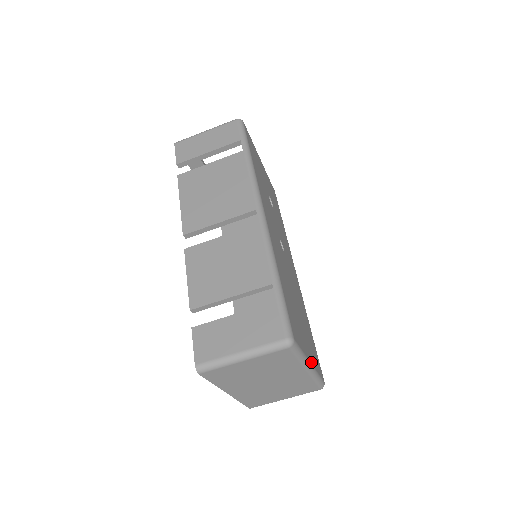
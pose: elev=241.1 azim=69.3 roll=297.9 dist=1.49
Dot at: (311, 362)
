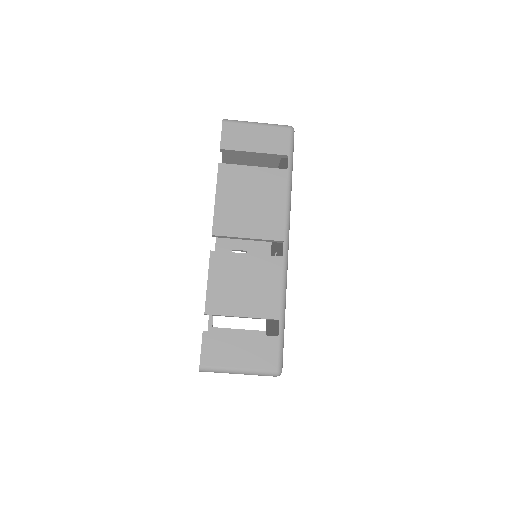
Dot at: occluded
